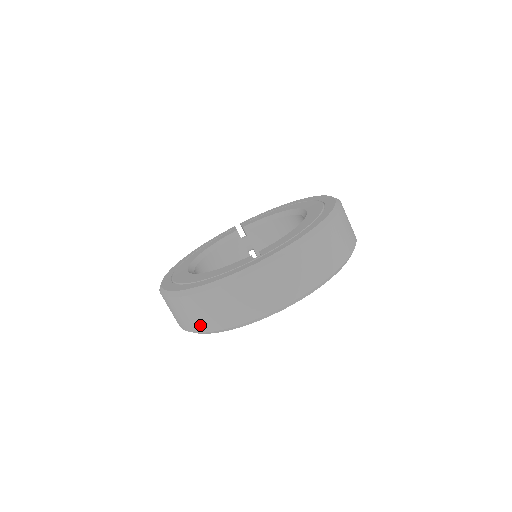
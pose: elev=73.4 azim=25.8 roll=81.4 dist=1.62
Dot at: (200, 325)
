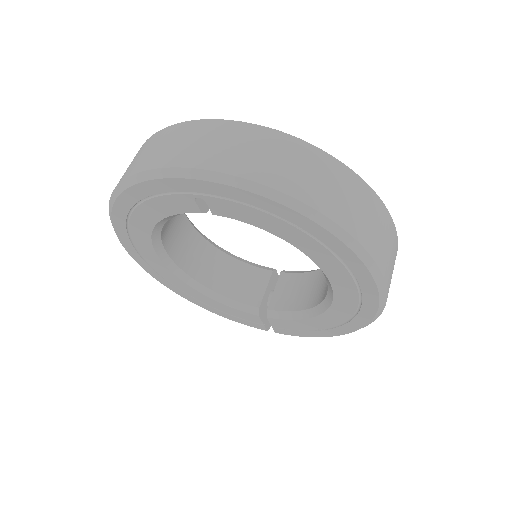
Dot at: occluded
